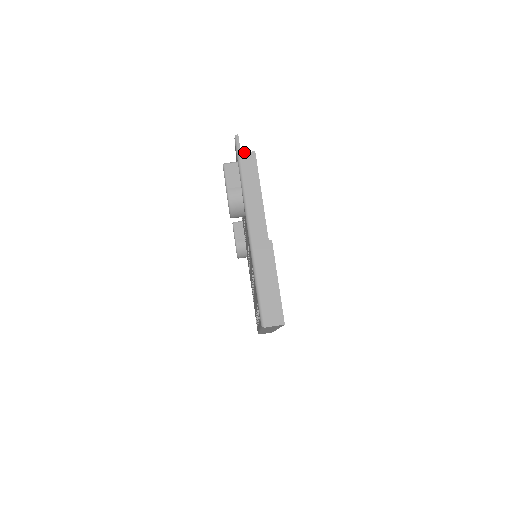
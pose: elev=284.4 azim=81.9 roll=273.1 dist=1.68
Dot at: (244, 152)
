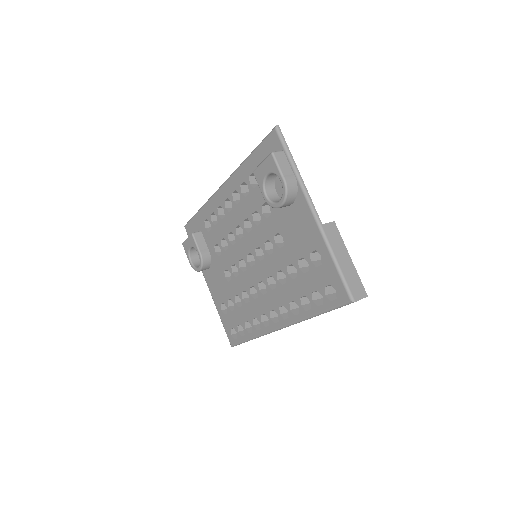
Dot at: occluded
